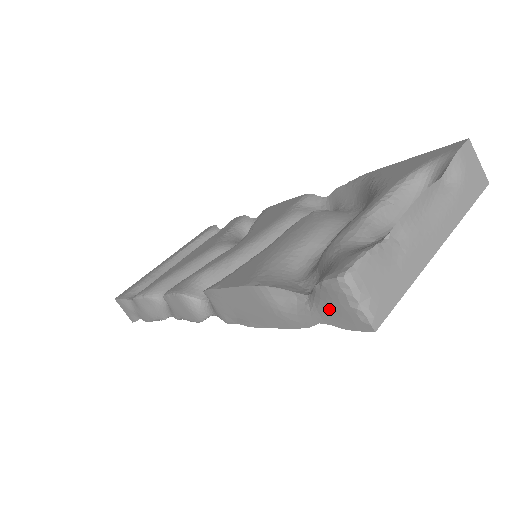
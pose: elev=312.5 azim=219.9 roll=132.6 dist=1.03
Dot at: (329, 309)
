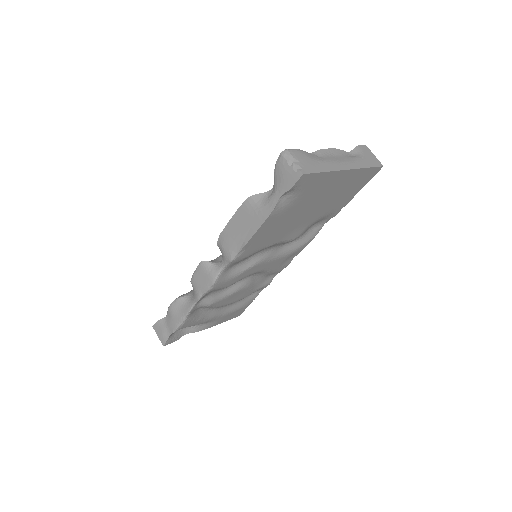
Dot at: (282, 181)
